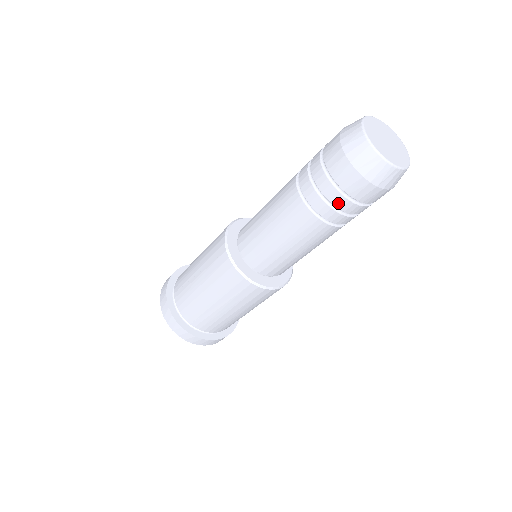
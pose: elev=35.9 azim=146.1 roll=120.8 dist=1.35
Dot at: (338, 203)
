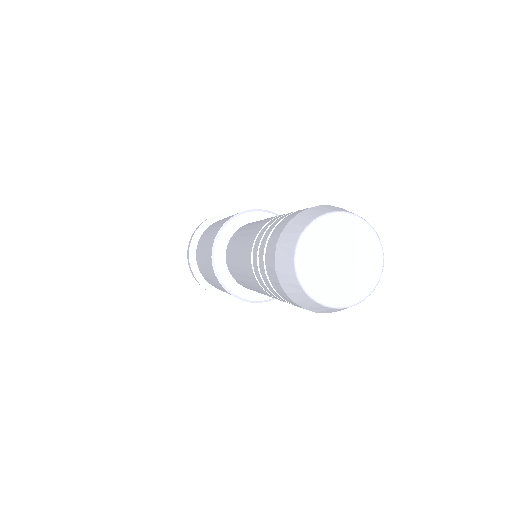
Dot at: (274, 293)
